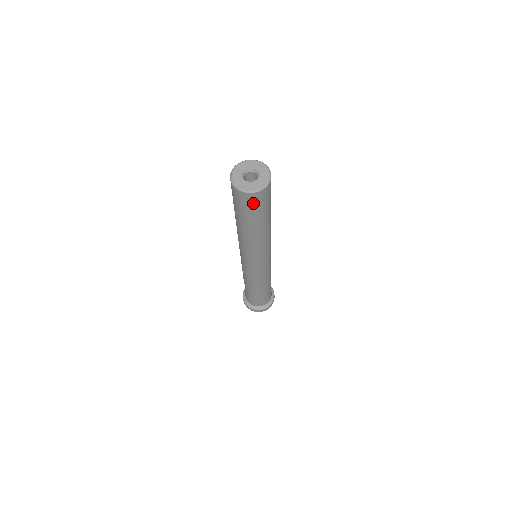
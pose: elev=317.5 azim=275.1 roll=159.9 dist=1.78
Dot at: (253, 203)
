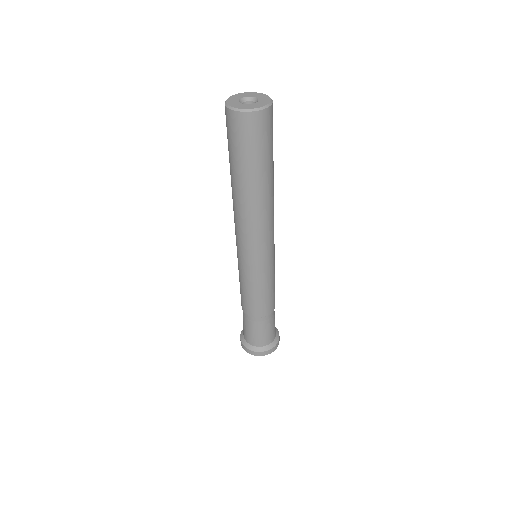
Dot at: (240, 132)
